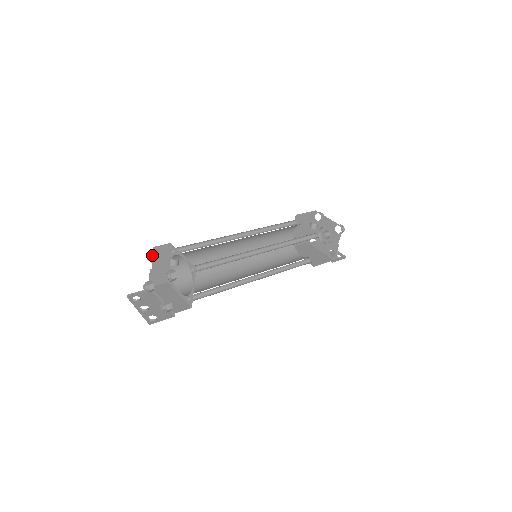
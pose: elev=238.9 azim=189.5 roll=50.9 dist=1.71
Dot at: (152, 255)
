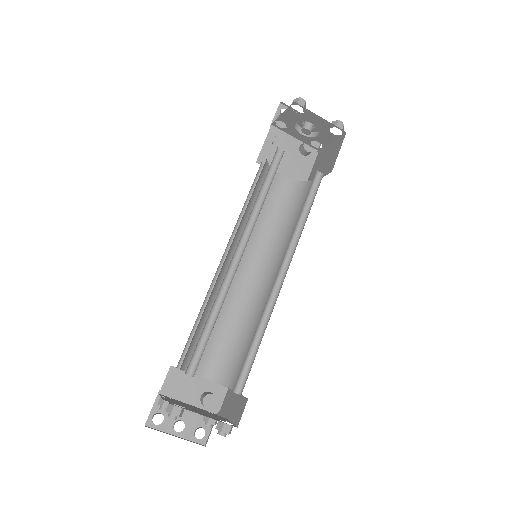
Dot at: occluded
